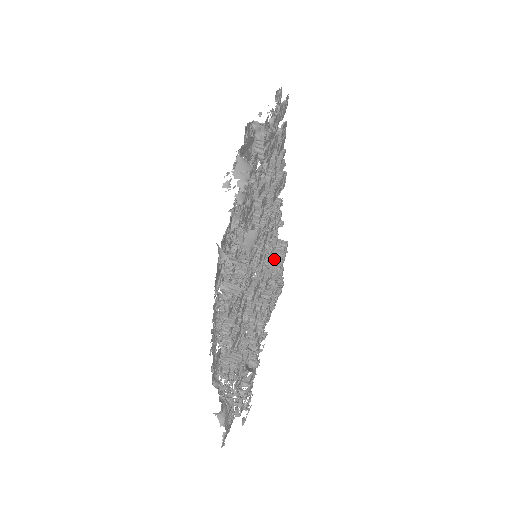
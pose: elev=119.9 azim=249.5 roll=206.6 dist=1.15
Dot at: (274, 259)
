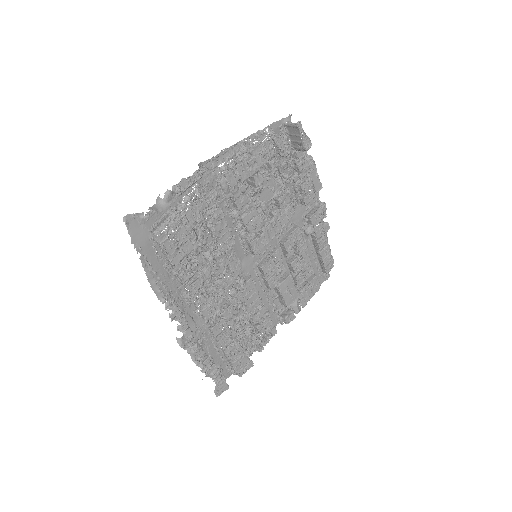
Dot at: occluded
